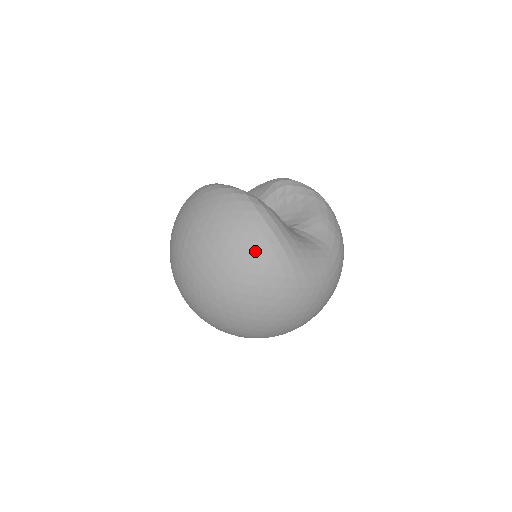
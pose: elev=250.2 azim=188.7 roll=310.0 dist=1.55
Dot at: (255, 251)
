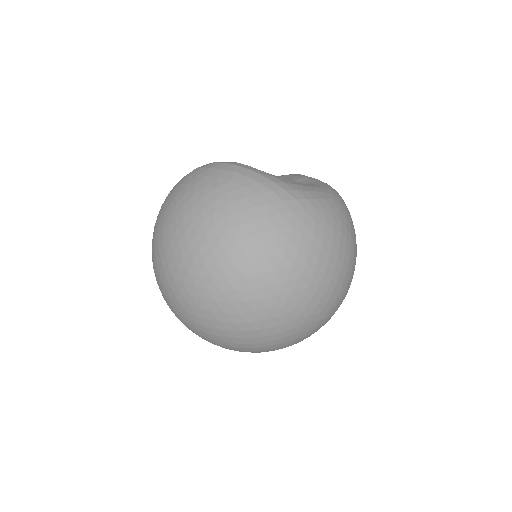
Dot at: (235, 188)
